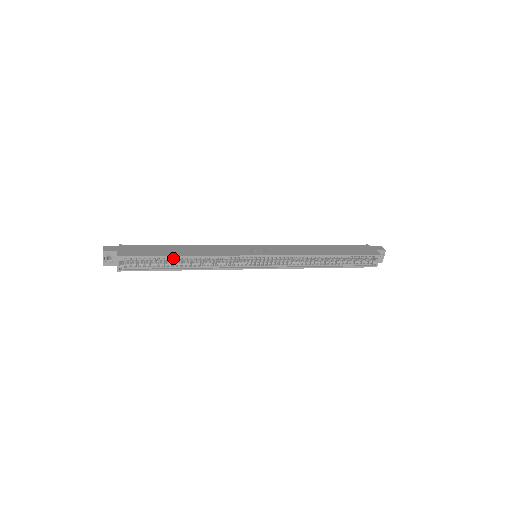
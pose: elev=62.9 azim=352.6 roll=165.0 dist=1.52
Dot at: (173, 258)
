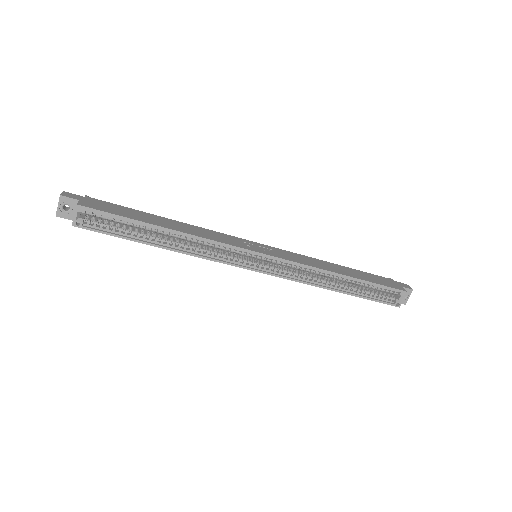
Dot at: occluded
